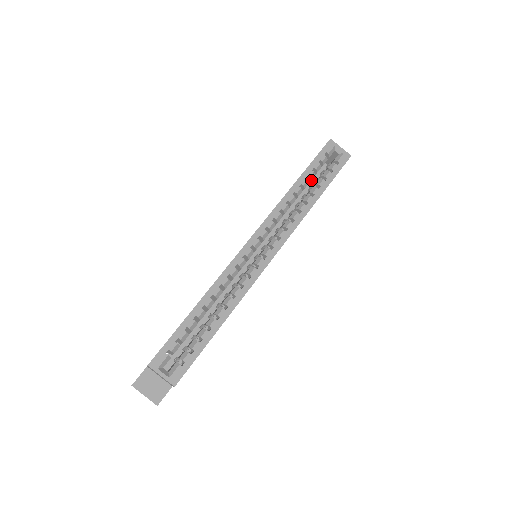
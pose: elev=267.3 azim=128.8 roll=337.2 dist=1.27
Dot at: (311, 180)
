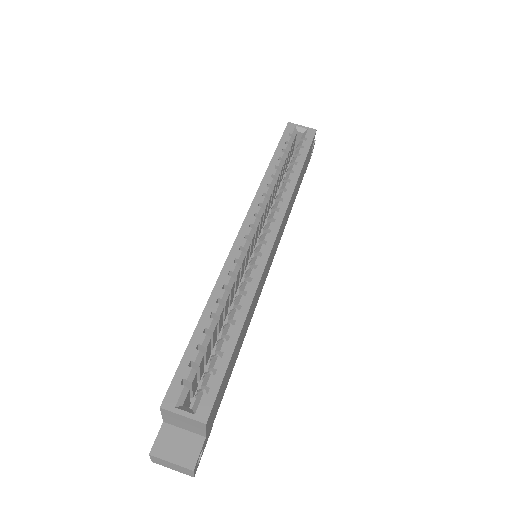
Dot at: occluded
